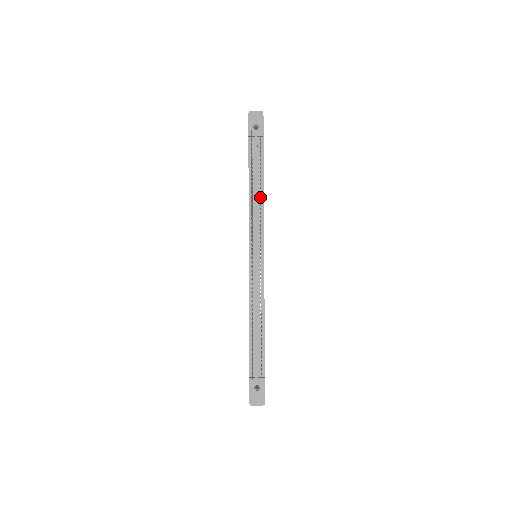
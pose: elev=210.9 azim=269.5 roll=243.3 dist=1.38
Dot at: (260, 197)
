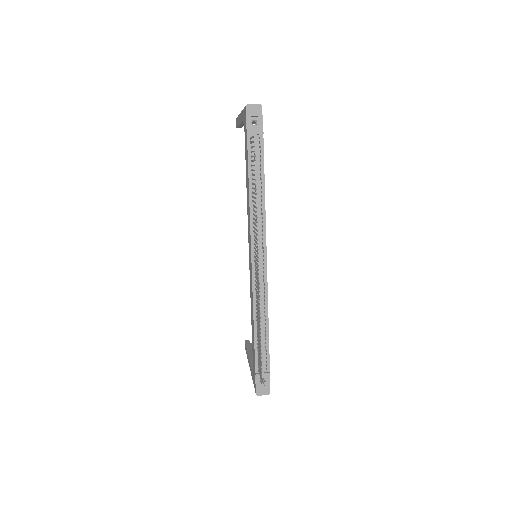
Dot at: occluded
